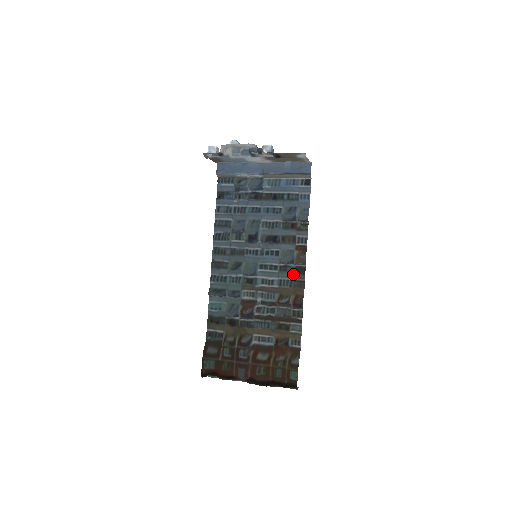
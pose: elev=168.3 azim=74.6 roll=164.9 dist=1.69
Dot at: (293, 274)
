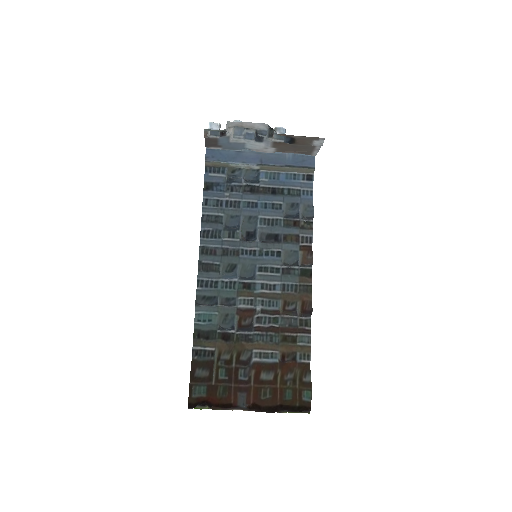
Dot at: (298, 277)
